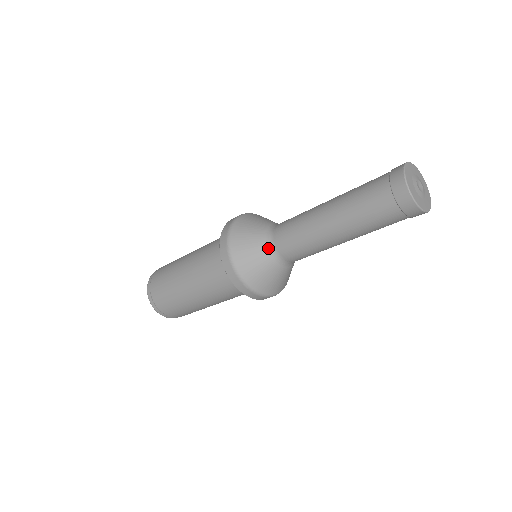
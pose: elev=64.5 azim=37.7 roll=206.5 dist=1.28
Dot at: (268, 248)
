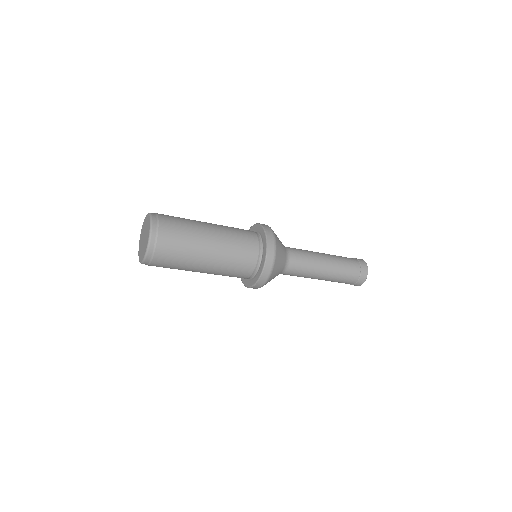
Dot at: (286, 255)
